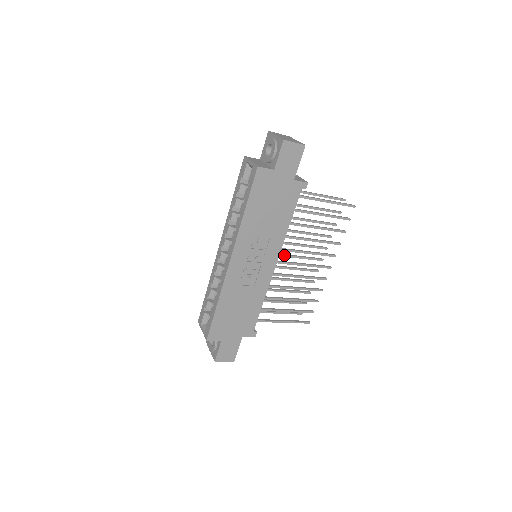
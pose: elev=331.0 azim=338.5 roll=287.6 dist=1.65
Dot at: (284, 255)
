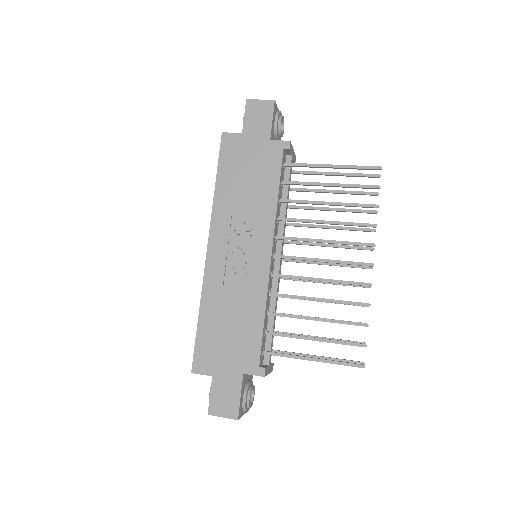
Dot at: occluded
